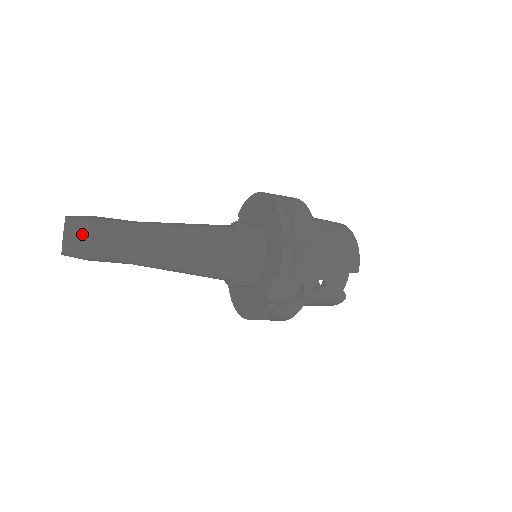
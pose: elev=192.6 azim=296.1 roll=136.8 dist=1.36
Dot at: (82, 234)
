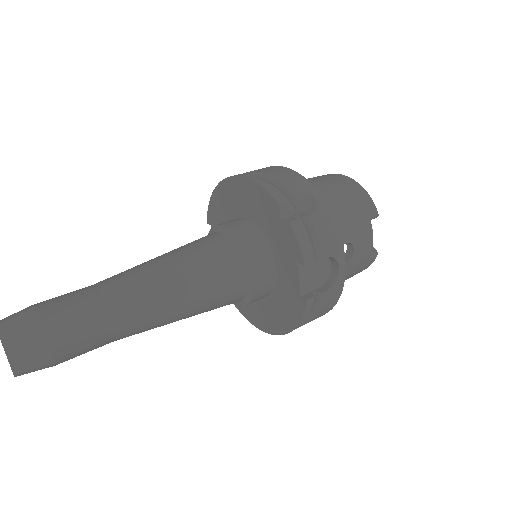
Dot at: (28, 335)
